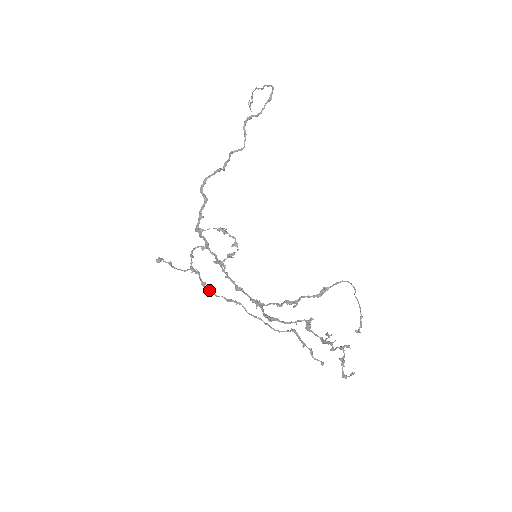
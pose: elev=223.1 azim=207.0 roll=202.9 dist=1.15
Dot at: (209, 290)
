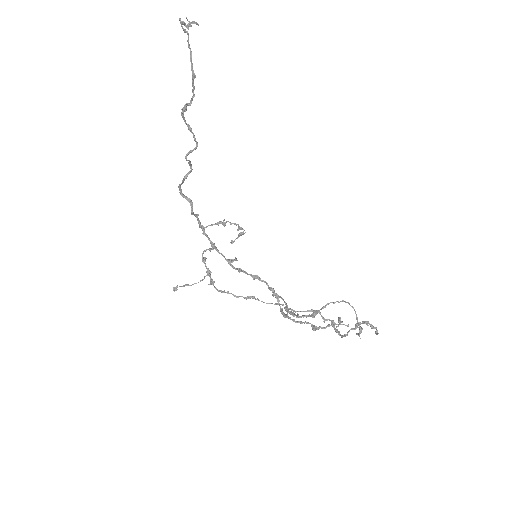
Dot at: (228, 293)
